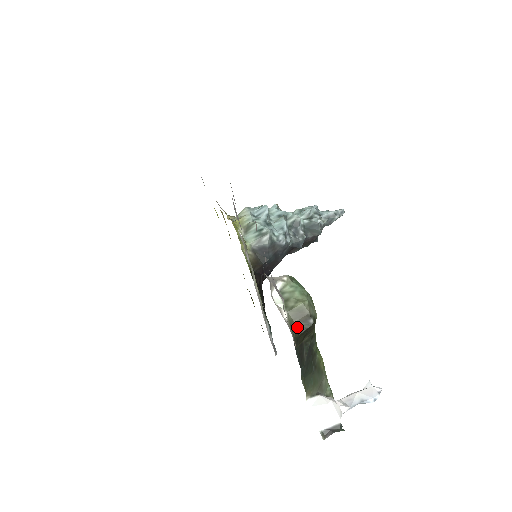
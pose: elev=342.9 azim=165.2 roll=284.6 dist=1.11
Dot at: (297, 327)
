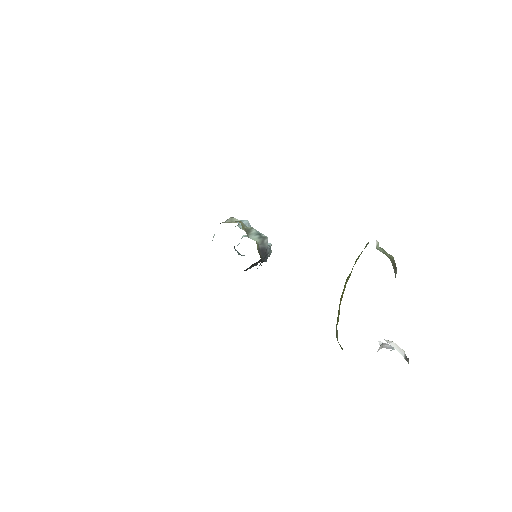
Dot at: (394, 272)
